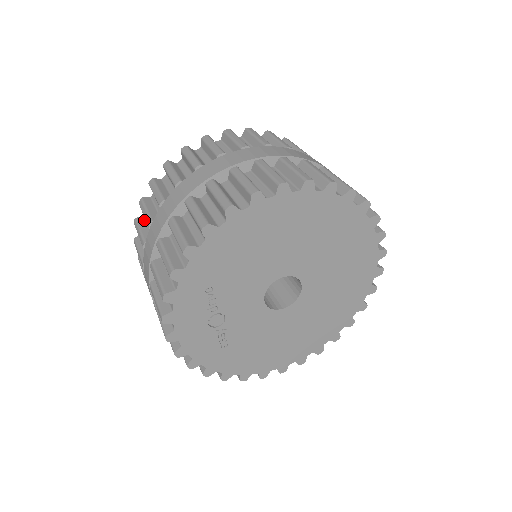
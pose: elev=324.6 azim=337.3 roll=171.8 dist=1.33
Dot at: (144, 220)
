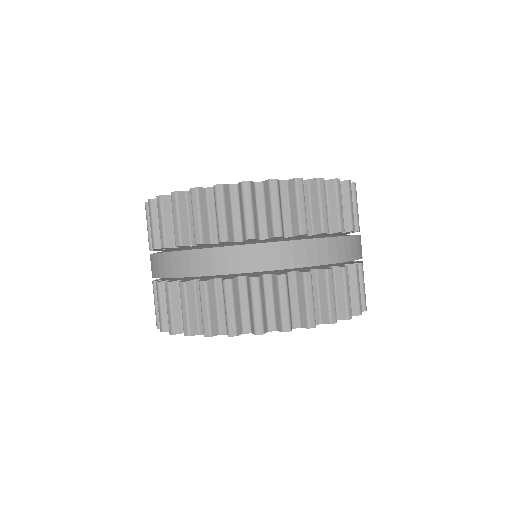
Dot at: occluded
